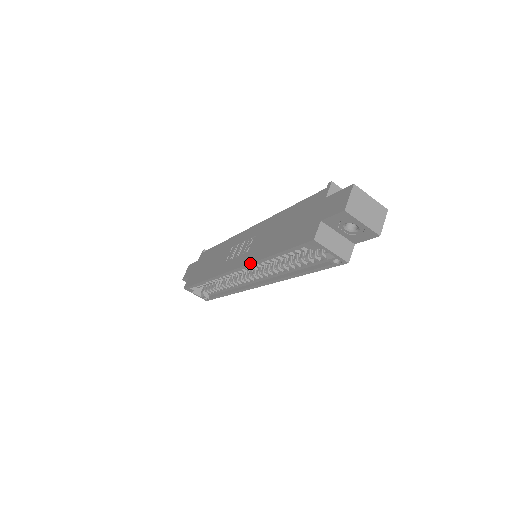
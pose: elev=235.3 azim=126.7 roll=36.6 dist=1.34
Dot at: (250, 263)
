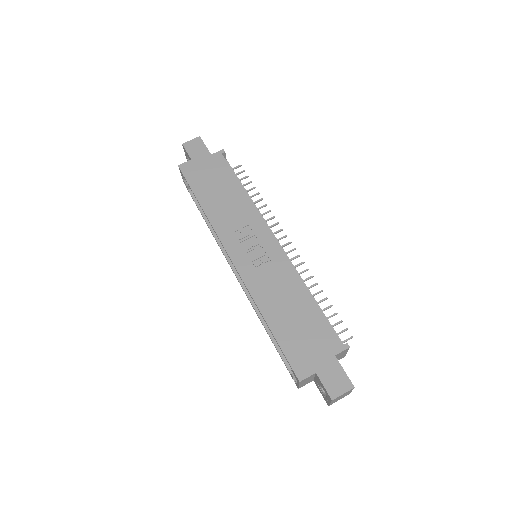
Dot at: (249, 292)
